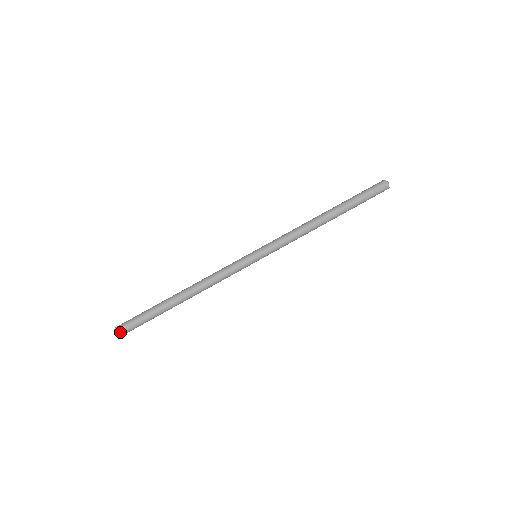
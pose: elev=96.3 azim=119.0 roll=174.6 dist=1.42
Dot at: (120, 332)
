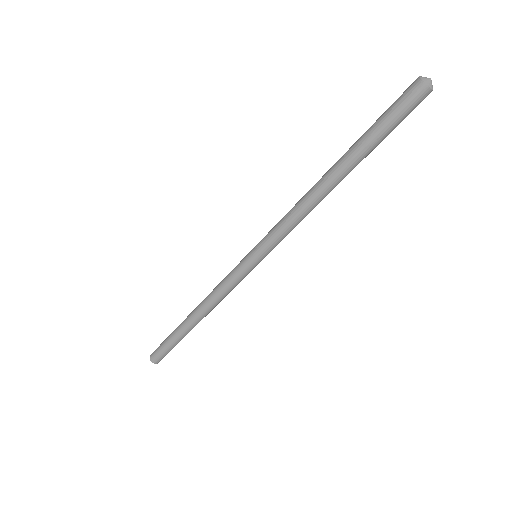
Dot at: occluded
